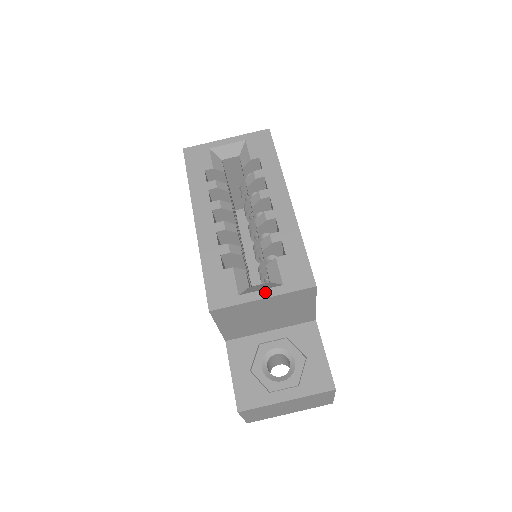
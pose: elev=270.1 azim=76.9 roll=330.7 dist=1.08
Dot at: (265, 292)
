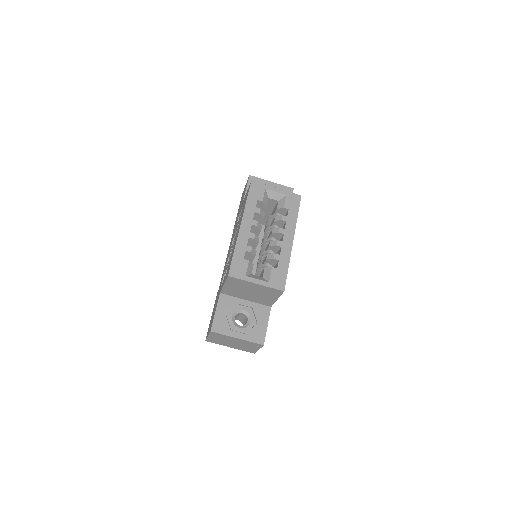
Dot at: (259, 281)
